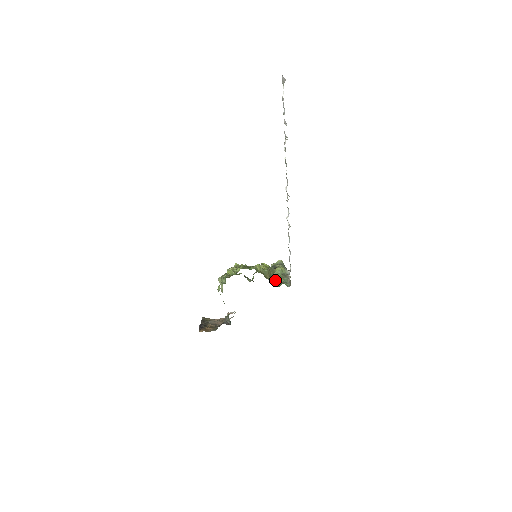
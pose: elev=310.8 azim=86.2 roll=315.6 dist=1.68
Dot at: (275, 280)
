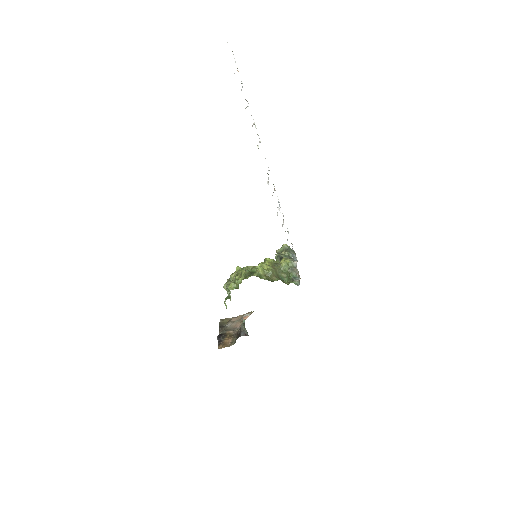
Dot at: (283, 276)
